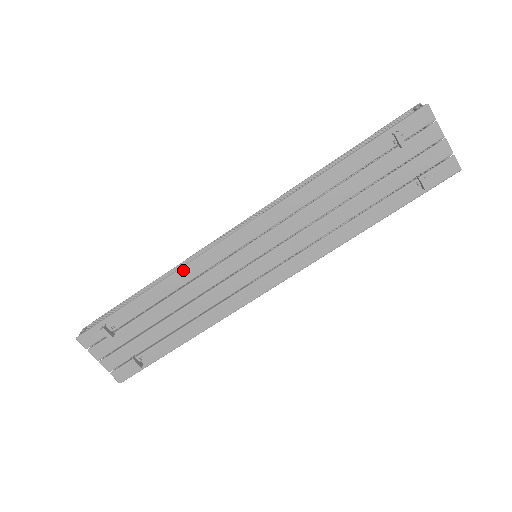
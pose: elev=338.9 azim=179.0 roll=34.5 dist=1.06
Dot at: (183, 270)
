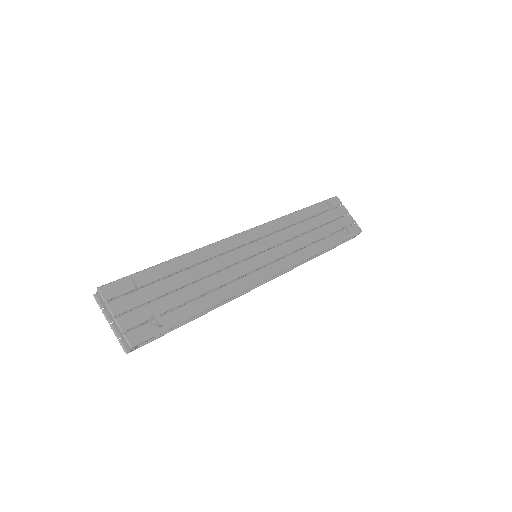
Dot at: (207, 248)
